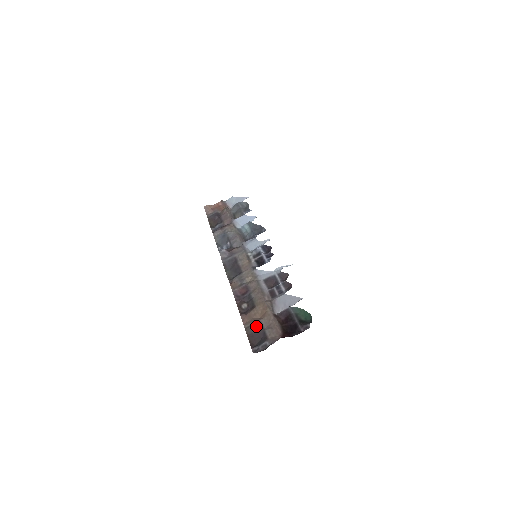
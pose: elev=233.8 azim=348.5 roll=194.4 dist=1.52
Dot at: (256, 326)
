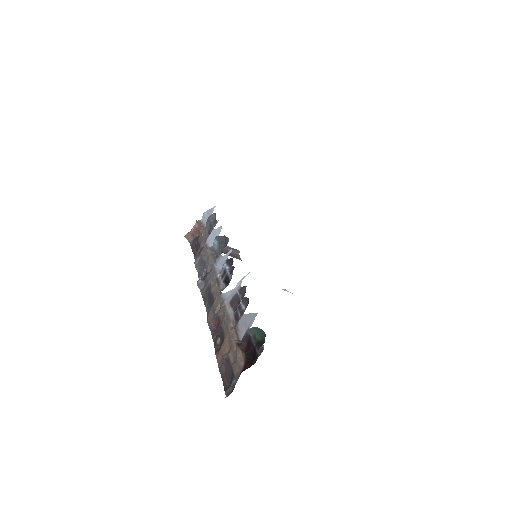
Dot at: (225, 364)
